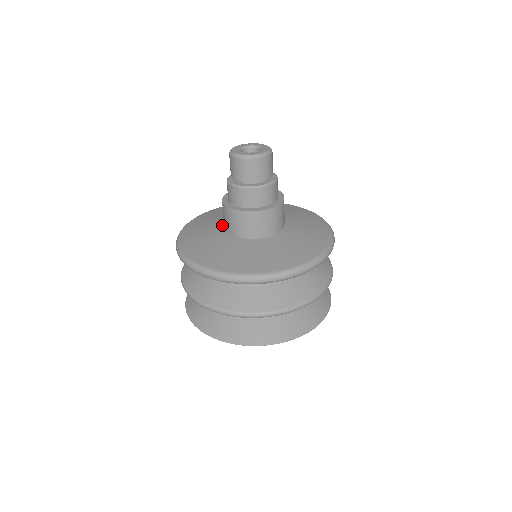
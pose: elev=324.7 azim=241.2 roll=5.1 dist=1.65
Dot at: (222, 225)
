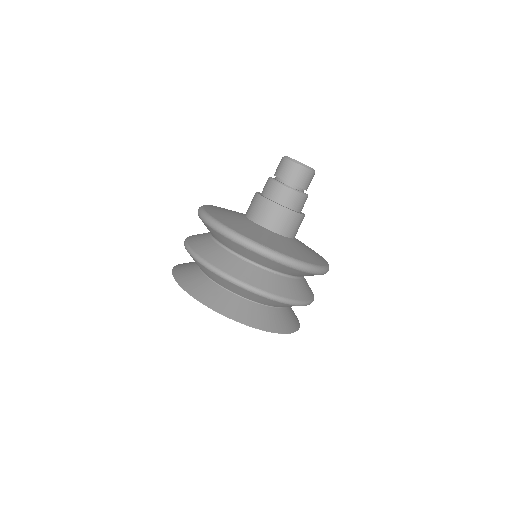
Dot at: (243, 215)
